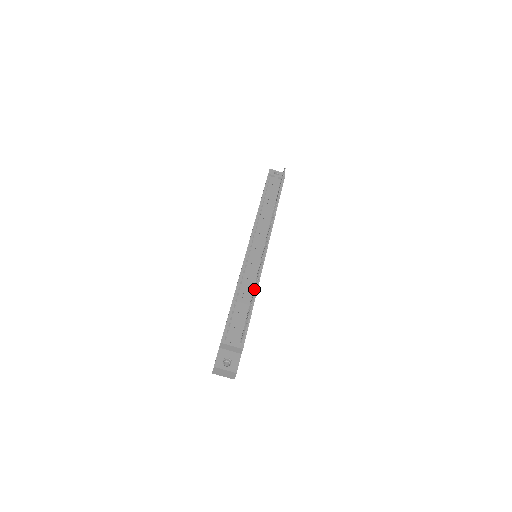
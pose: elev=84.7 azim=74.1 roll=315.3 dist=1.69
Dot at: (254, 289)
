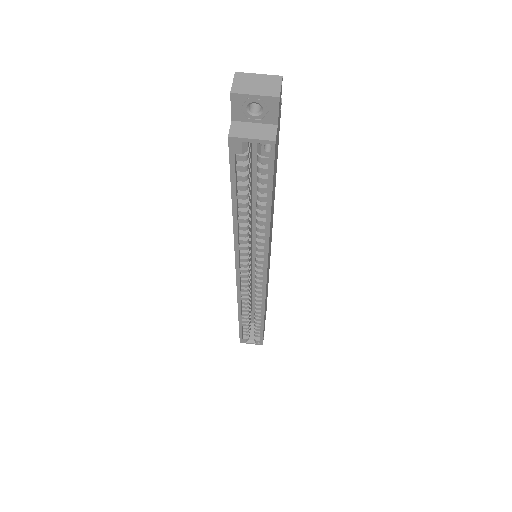
Dot at: occluded
